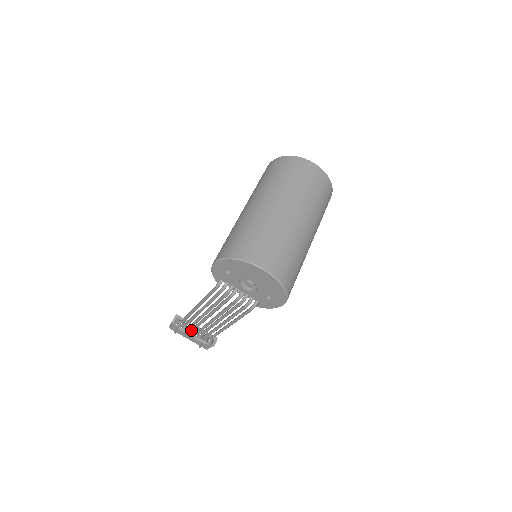
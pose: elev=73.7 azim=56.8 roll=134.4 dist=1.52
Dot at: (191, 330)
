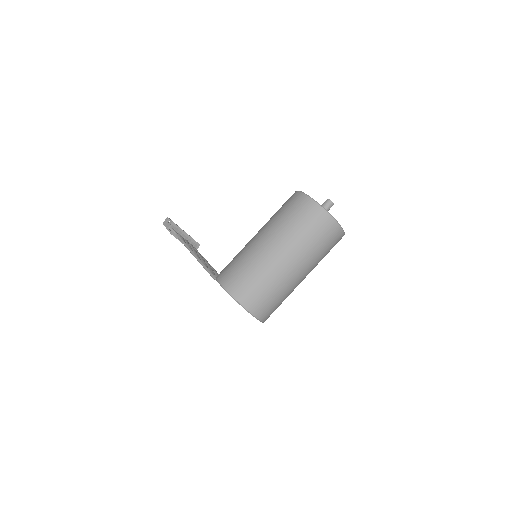
Dot at: occluded
